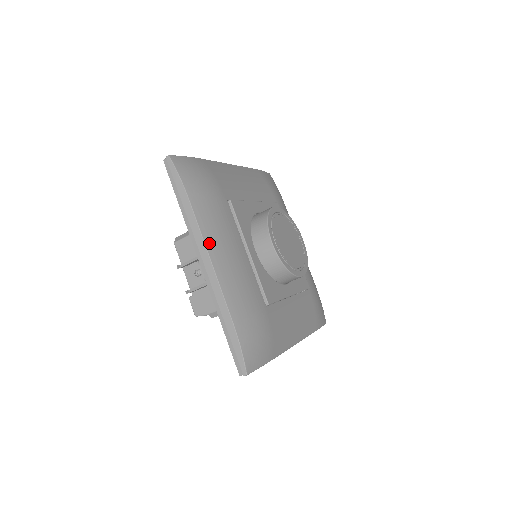
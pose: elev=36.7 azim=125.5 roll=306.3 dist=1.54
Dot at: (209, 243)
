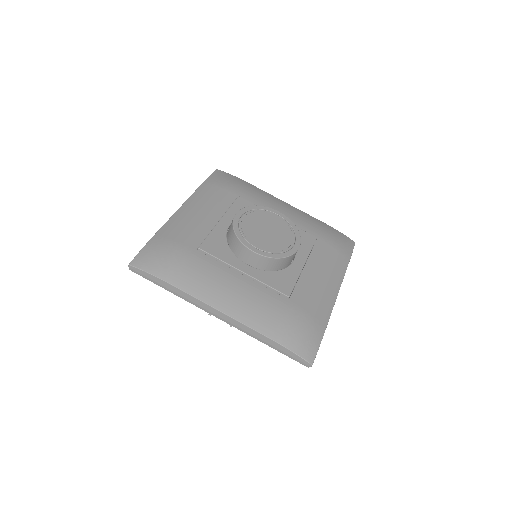
Dot at: (209, 300)
